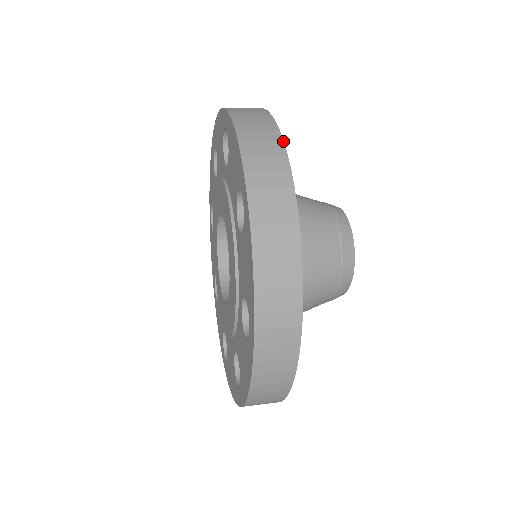
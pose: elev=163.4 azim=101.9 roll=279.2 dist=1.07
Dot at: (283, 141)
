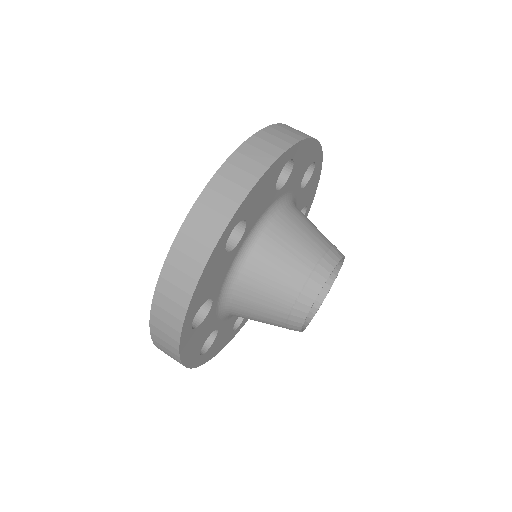
Dot at: (192, 296)
